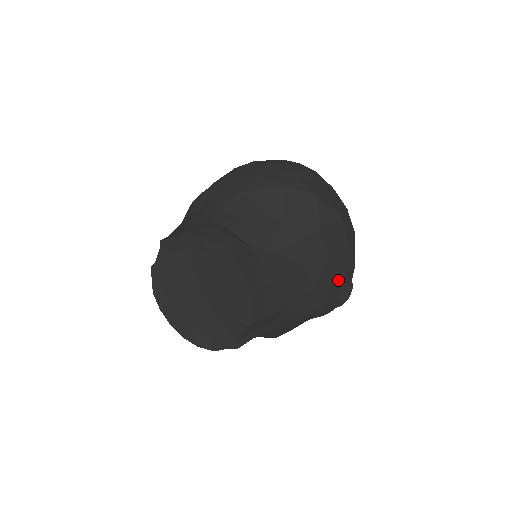
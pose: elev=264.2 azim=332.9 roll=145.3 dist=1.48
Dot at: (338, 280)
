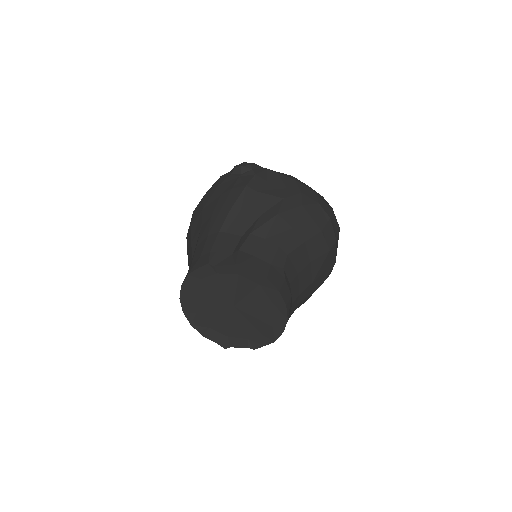
Dot at: occluded
